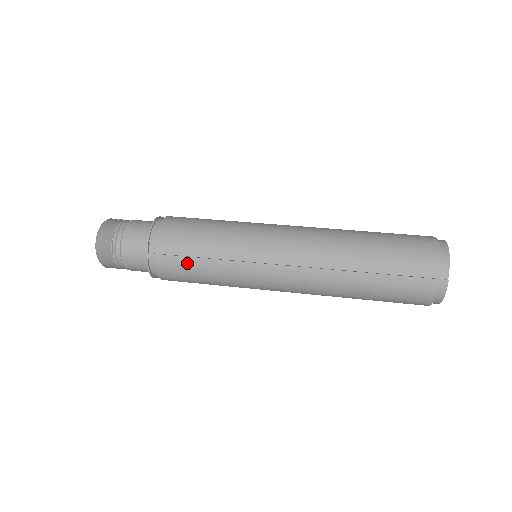
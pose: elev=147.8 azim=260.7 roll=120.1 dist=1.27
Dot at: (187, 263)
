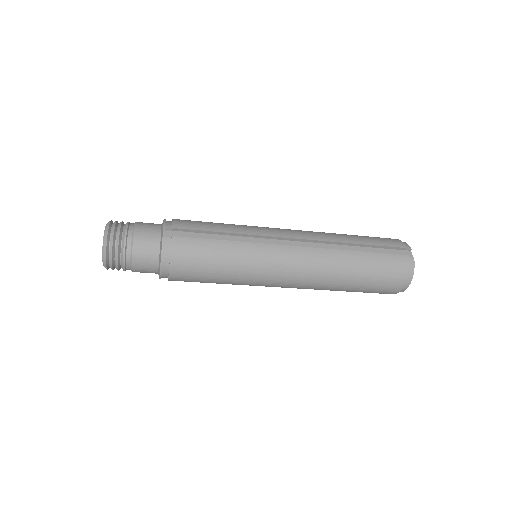
Dot at: (204, 244)
